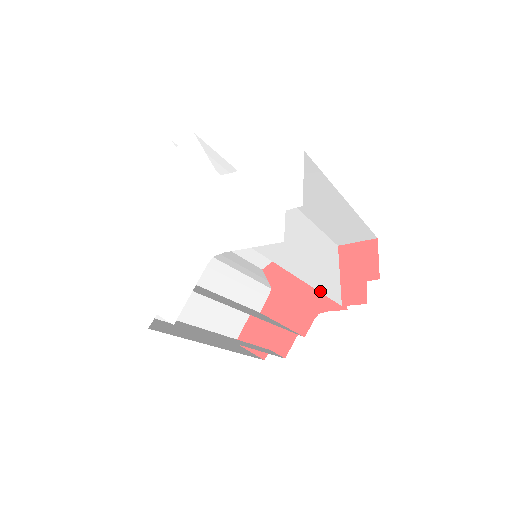
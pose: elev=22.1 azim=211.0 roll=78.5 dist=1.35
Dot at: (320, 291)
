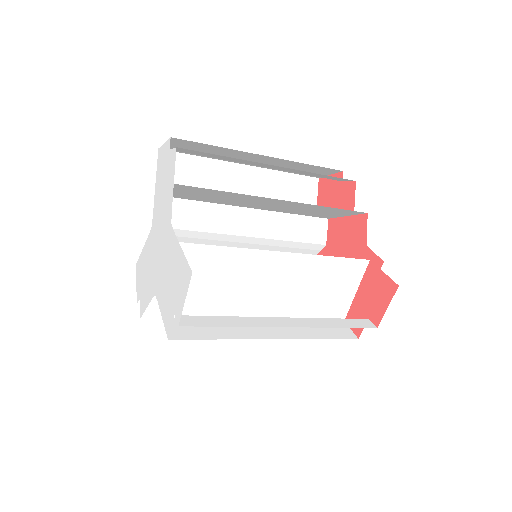
Dot at: occluded
